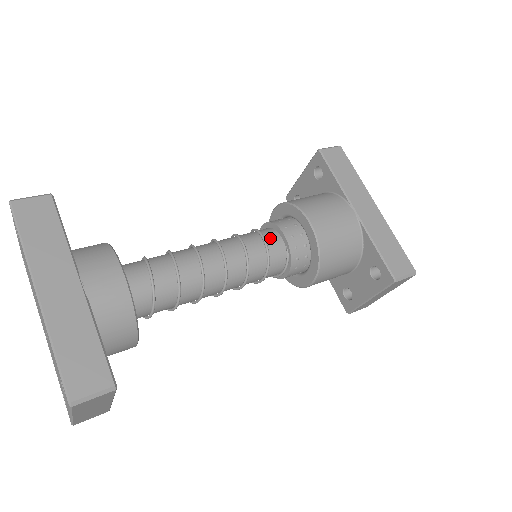
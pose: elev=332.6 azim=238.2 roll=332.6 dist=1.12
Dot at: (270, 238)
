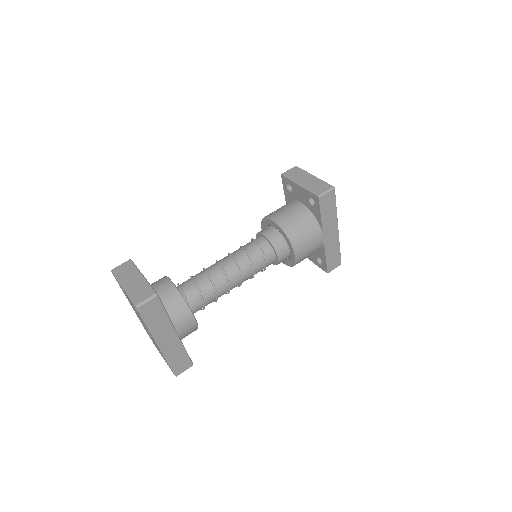
Dot at: (269, 258)
